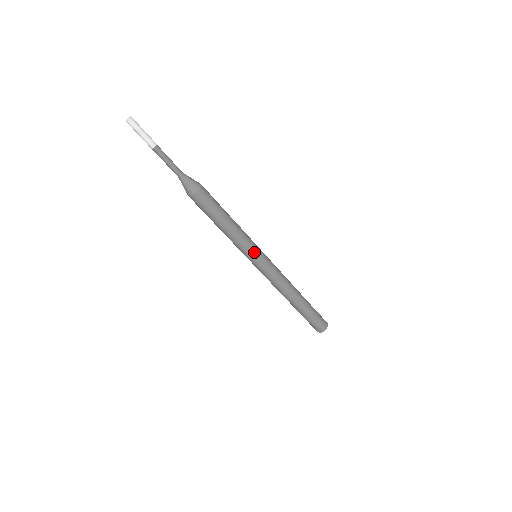
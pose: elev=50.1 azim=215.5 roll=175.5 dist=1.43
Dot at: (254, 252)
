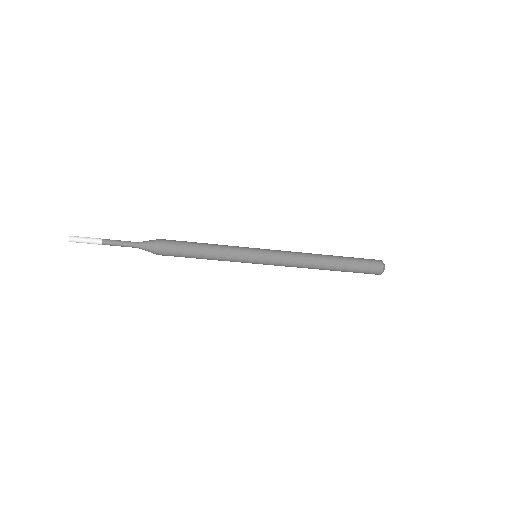
Dot at: occluded
